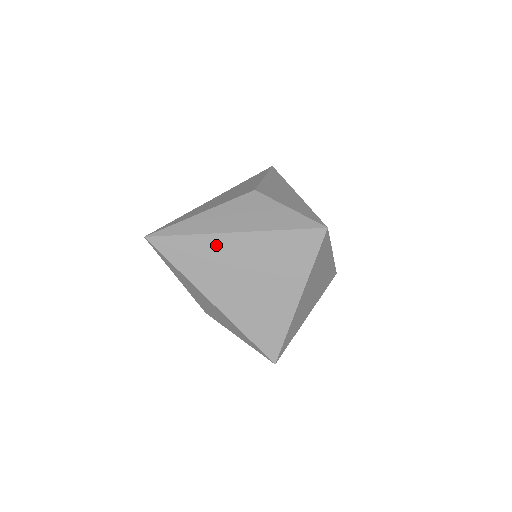
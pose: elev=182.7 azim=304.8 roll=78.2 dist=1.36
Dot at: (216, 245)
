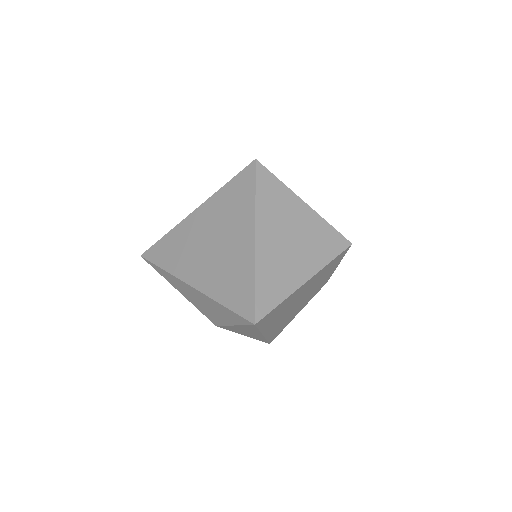
Dot at: (183, 231)
